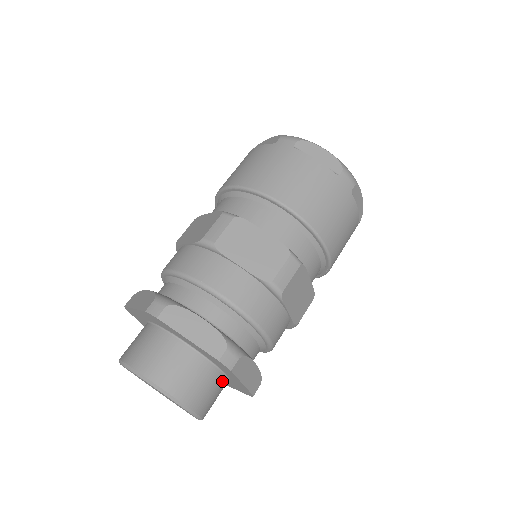
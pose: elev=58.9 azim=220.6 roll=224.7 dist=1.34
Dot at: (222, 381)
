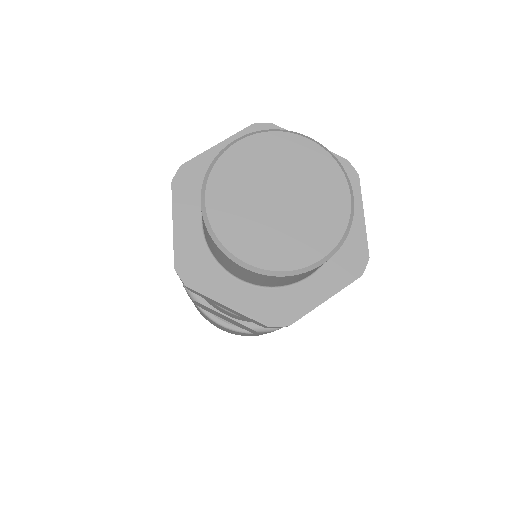
Dot at: occluded
